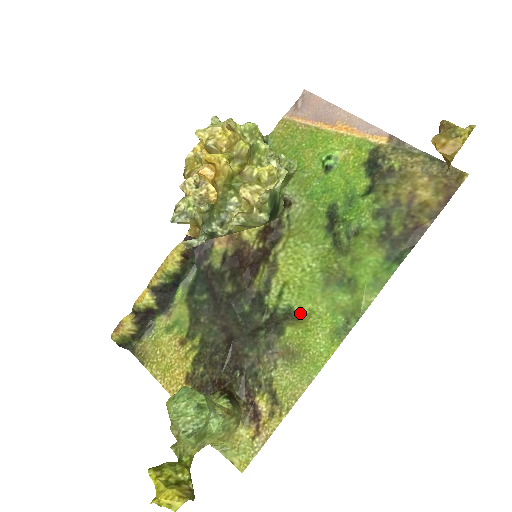
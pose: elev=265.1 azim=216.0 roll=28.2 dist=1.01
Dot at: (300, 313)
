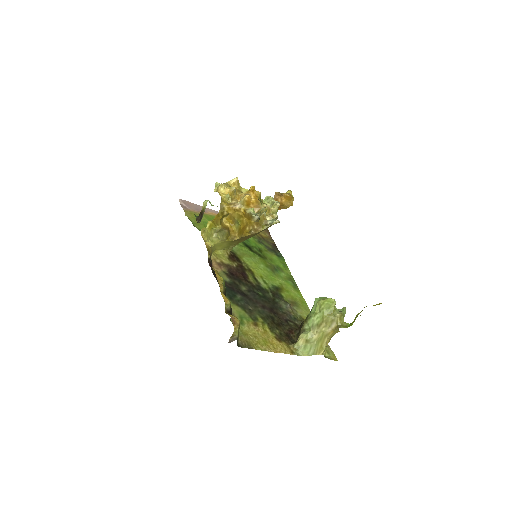
Dot at: (278, 286)
